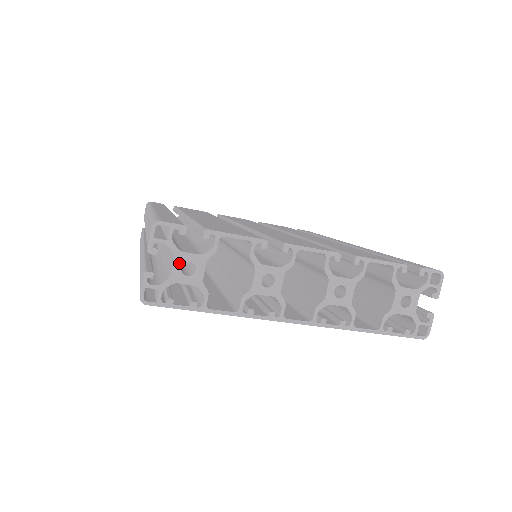
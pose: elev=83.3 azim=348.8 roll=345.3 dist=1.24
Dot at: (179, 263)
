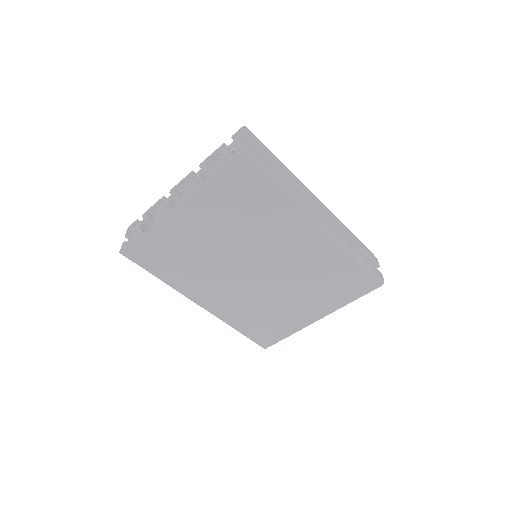
Dot at: (134, 231)
